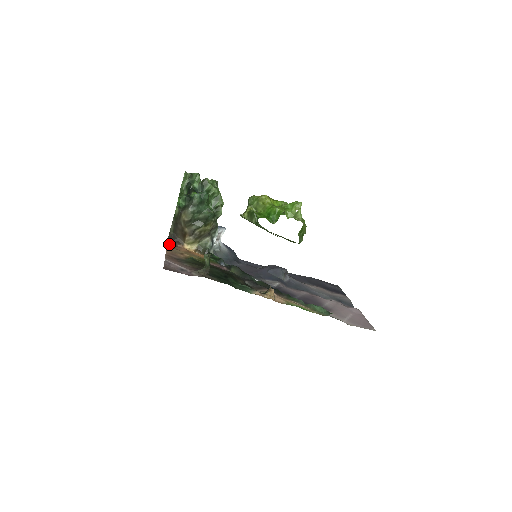
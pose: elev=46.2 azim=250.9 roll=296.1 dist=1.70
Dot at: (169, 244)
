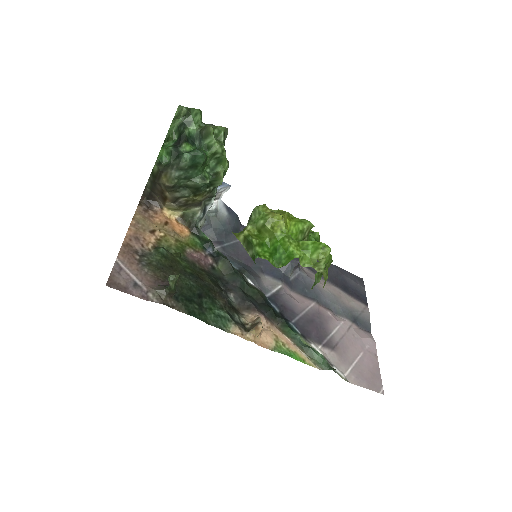
Dot at: (141, 206)
